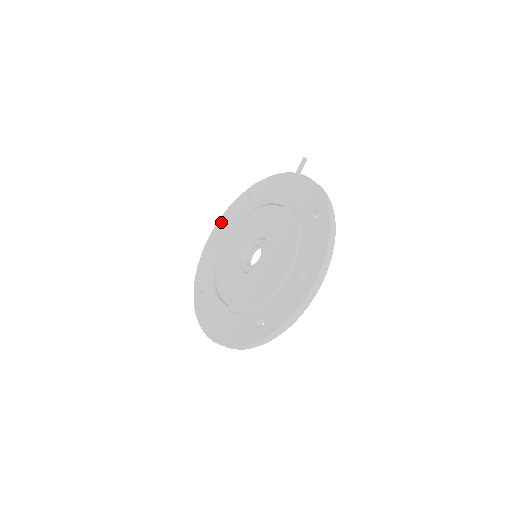
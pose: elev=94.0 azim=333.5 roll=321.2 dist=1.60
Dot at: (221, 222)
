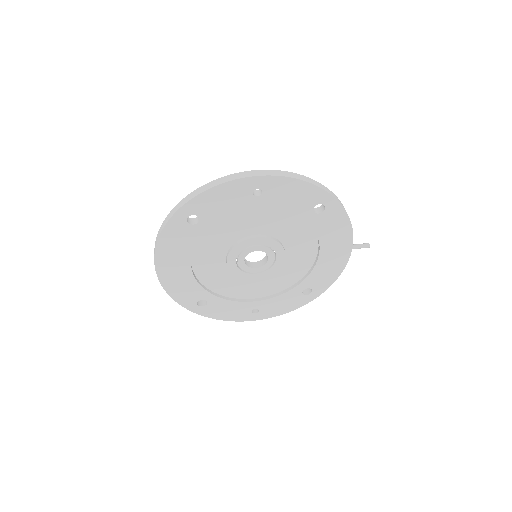
Dot at: occluded
